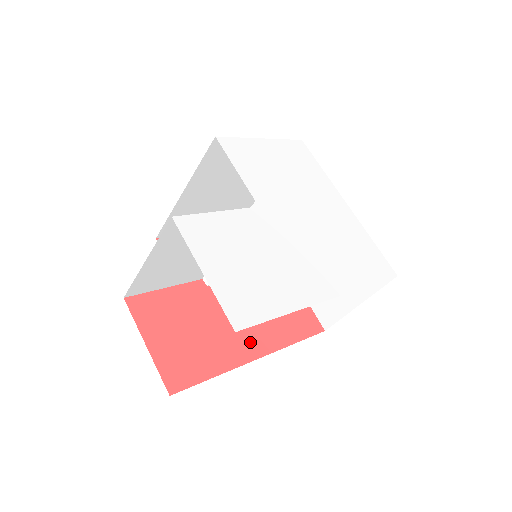
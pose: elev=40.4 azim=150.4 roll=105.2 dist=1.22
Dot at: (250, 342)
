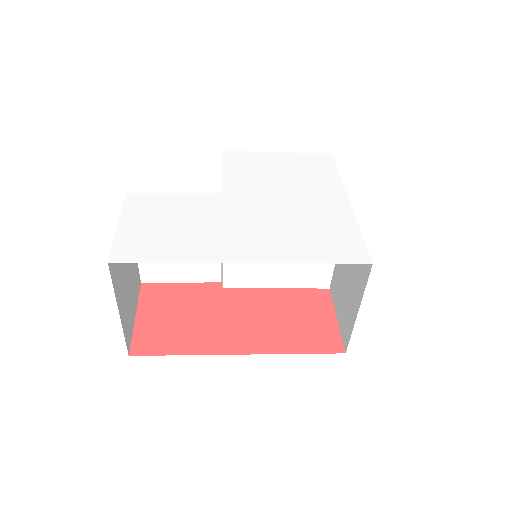
Dot at: (238, 339)
